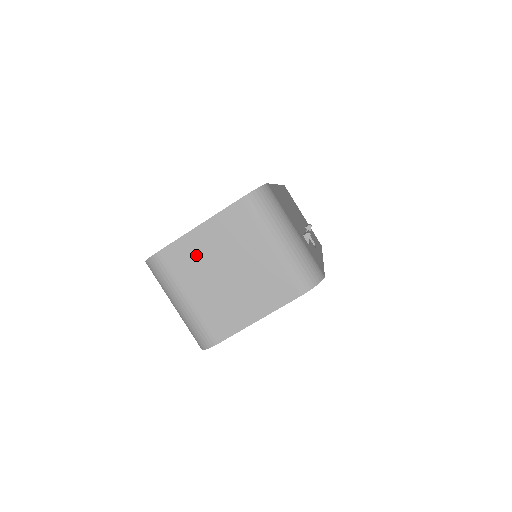
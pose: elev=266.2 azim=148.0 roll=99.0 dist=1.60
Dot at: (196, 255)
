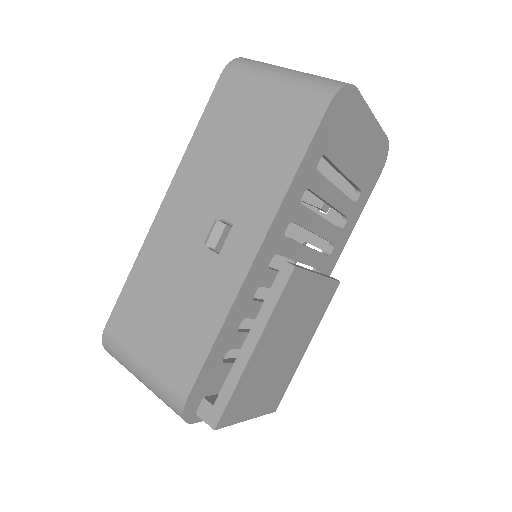
Dot at: occluded
